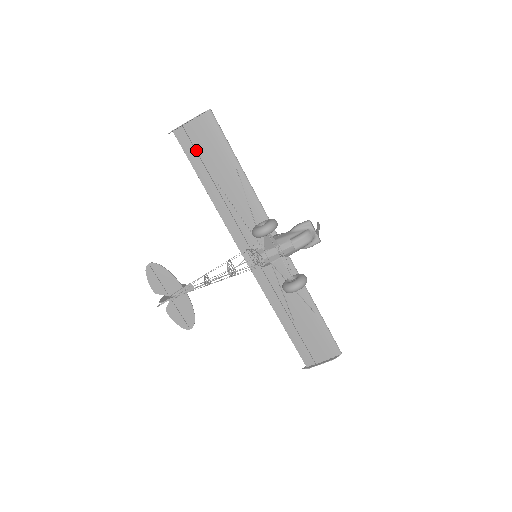
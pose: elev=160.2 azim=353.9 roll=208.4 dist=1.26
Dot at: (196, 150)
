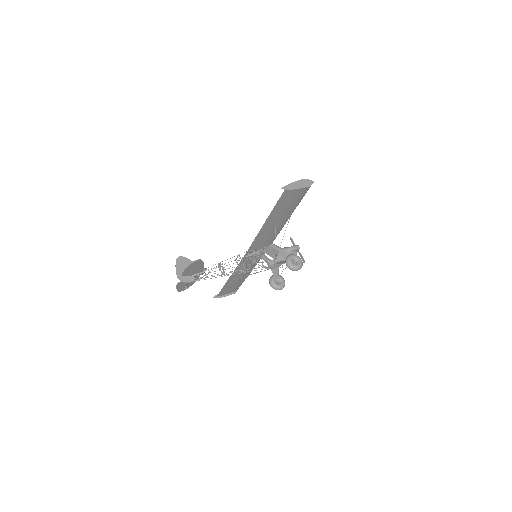
Dot at: (285, 201)
